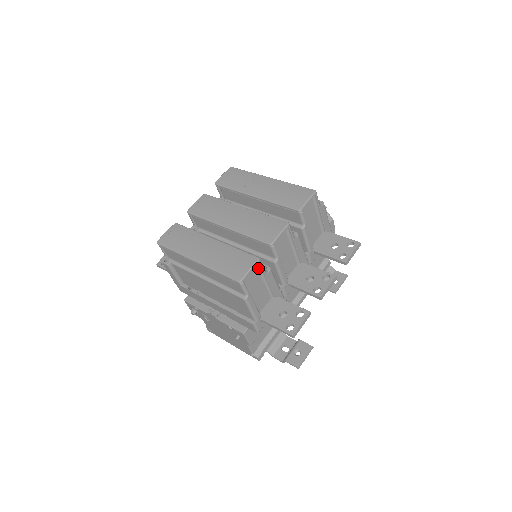
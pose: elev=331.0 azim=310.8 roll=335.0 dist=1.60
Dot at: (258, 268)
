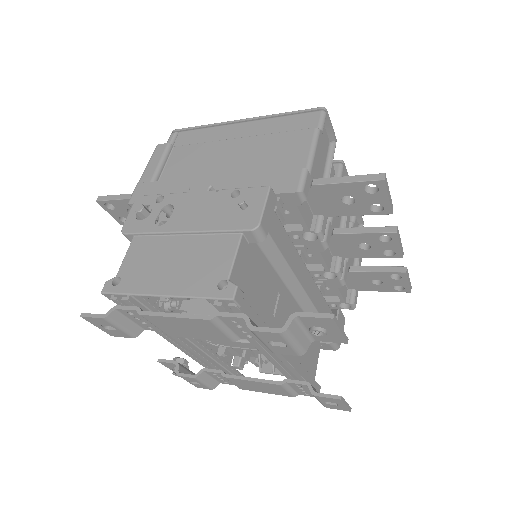
Dot at: (328, 149)
